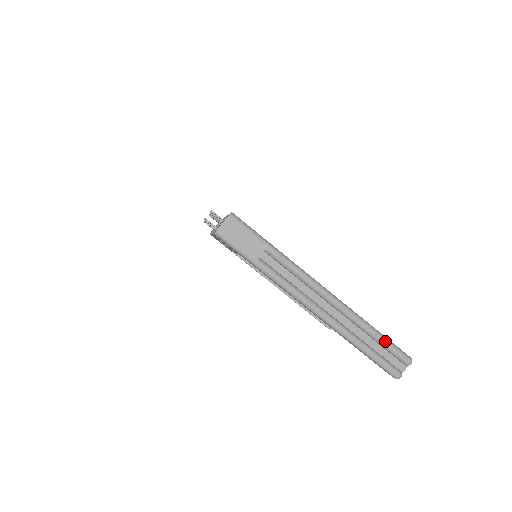
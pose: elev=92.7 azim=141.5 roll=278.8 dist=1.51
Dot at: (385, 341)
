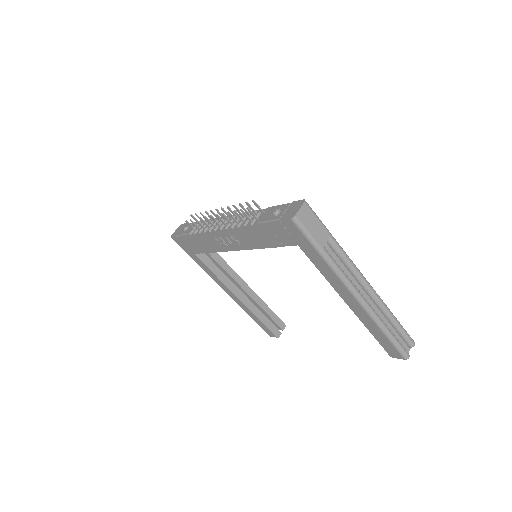
Dot at: (401, 326)
